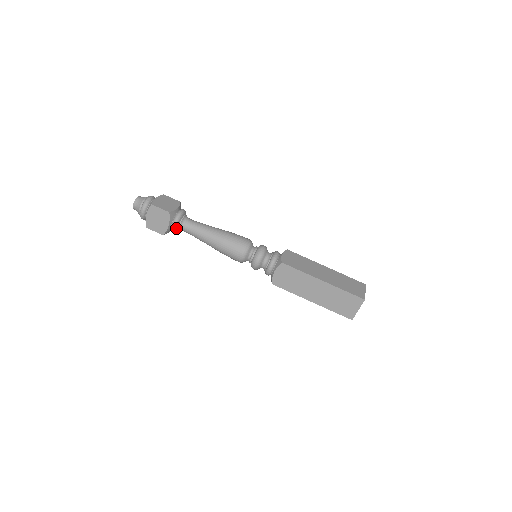
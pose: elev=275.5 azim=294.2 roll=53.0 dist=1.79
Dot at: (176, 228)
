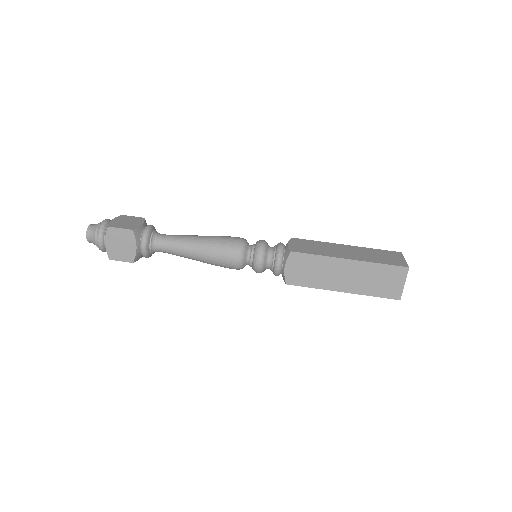
Dot at: (147, 249)
